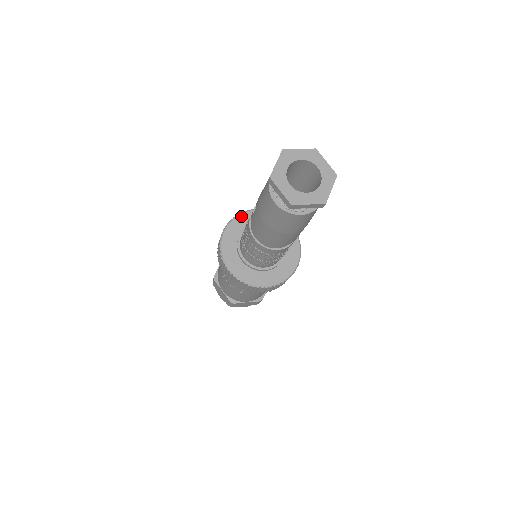
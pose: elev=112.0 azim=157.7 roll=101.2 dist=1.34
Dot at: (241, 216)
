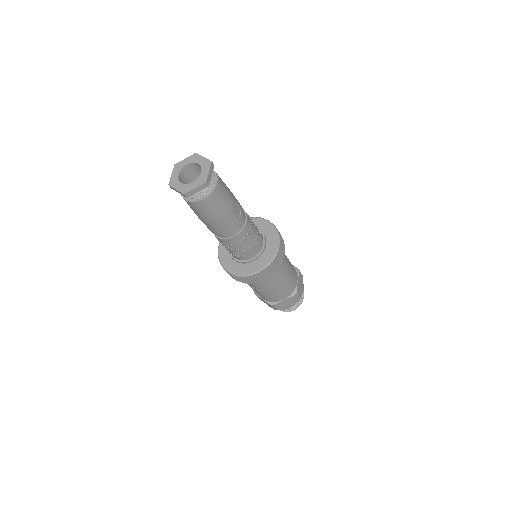
Dot at: occluded
